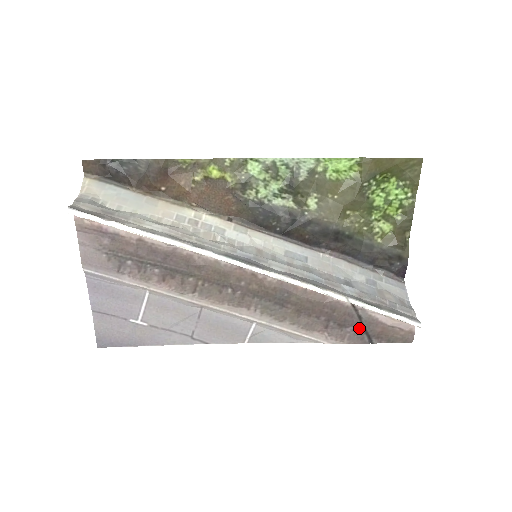
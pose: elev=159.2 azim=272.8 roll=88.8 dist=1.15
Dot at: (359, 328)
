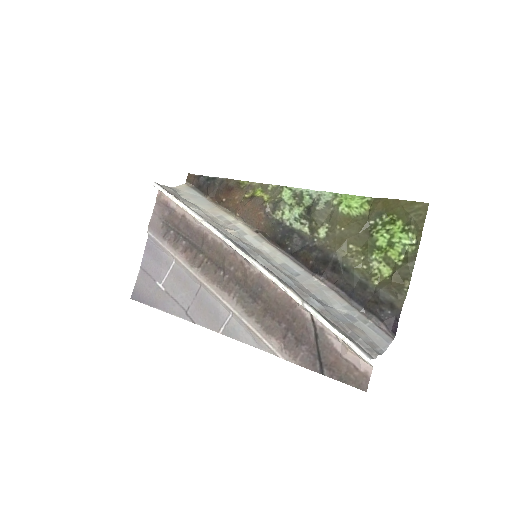
Dot at: (314, 350)
